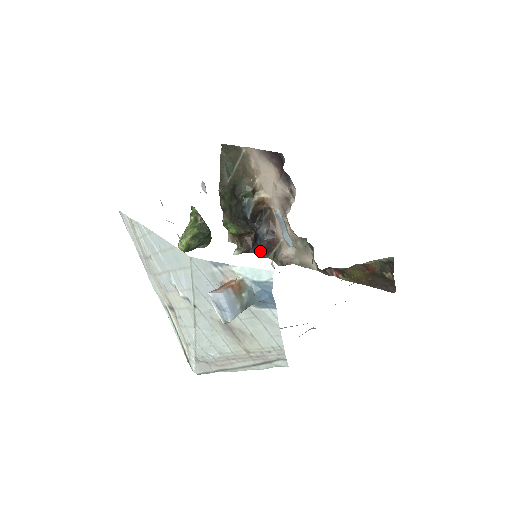
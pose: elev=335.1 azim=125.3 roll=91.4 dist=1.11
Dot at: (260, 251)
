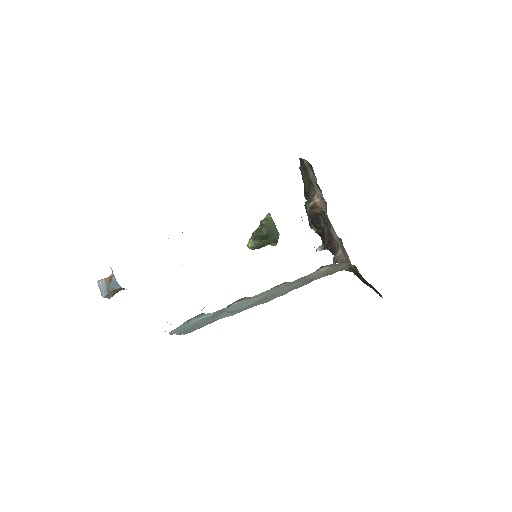
Dot at: occluded
